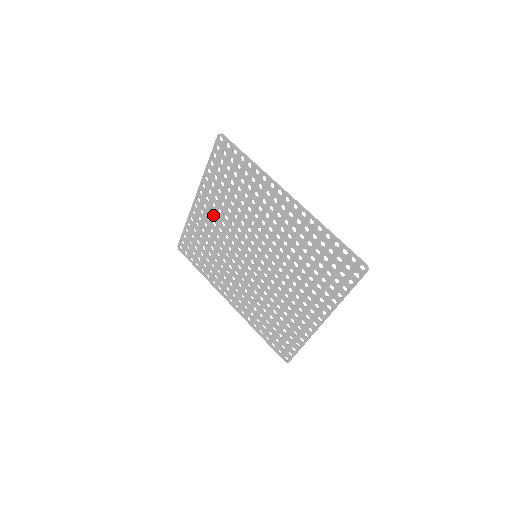
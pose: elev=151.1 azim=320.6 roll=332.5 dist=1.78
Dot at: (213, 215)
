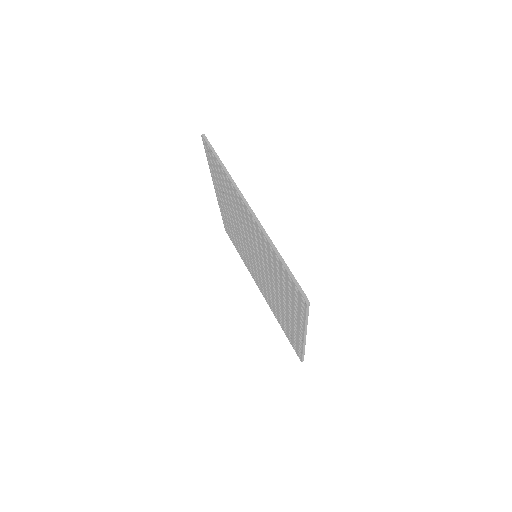
Dot at: (226, 209)
